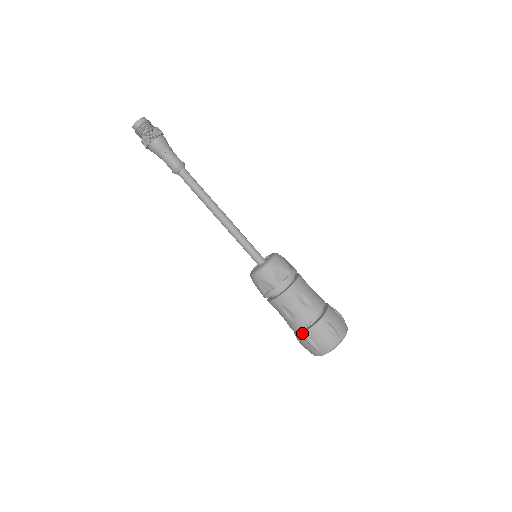
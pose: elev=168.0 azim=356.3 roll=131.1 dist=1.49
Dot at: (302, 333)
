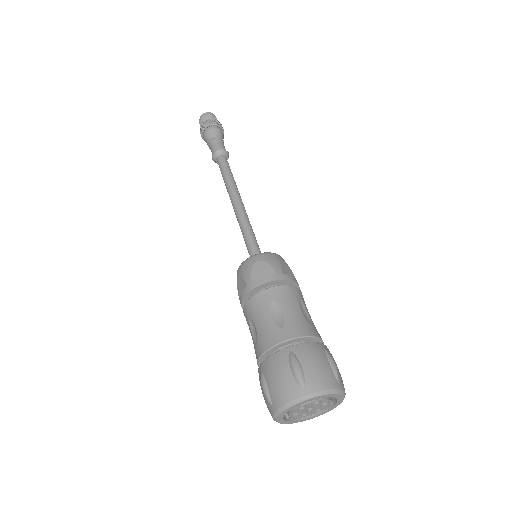
Dot at: (286, 347)
